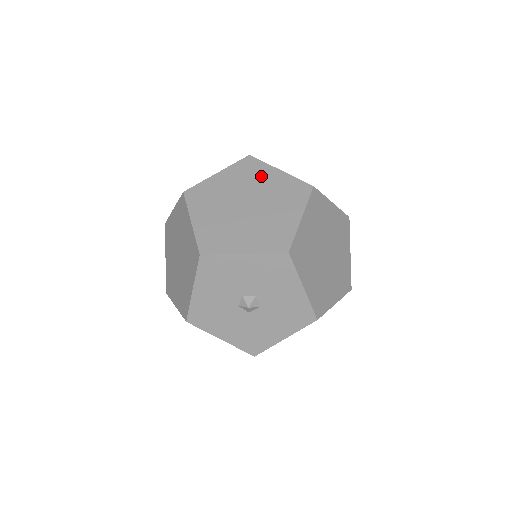
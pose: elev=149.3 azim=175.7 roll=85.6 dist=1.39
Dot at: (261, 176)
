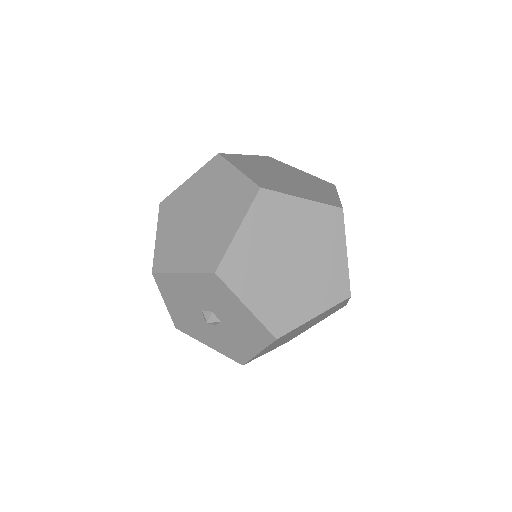
Dot at: (329, 243)
